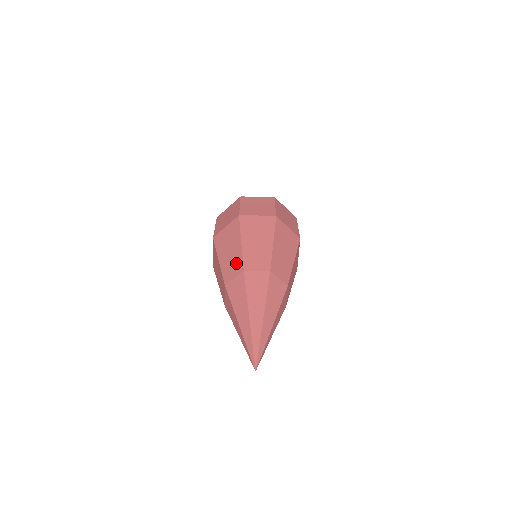
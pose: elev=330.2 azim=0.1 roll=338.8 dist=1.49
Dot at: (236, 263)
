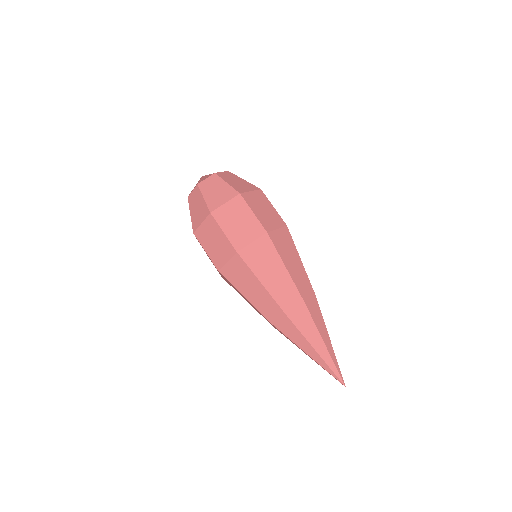
Dot at: (262, 315)
